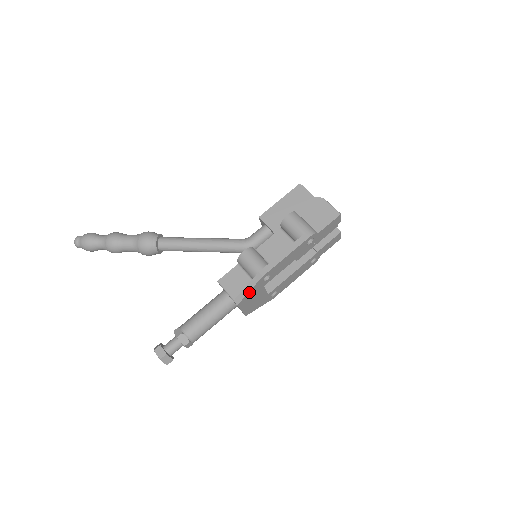
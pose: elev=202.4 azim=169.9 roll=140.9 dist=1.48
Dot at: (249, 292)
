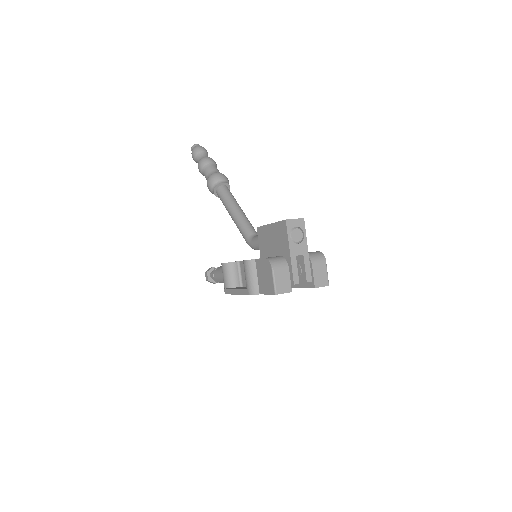
Dot at: occluded
